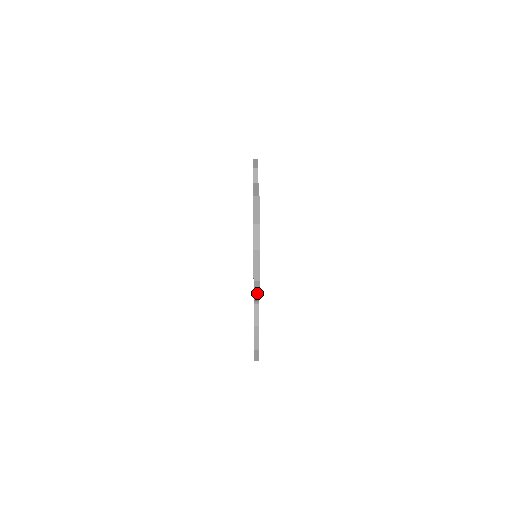
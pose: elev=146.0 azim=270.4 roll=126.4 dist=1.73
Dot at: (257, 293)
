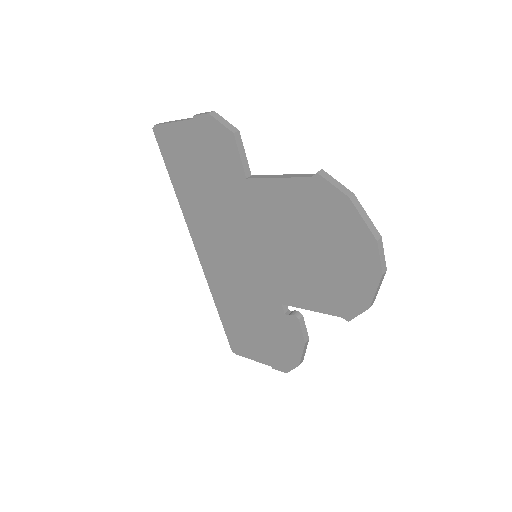
Dot at: (356, 316)
